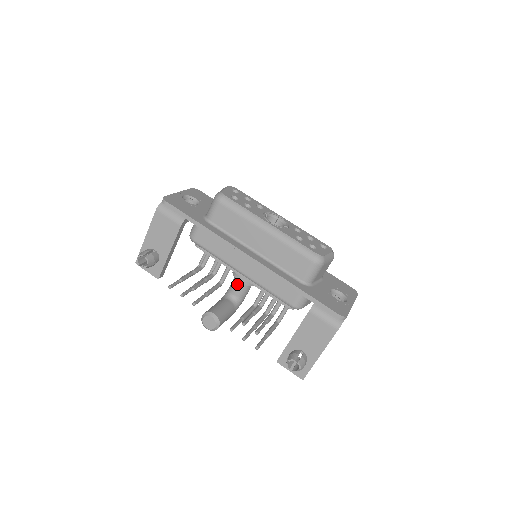
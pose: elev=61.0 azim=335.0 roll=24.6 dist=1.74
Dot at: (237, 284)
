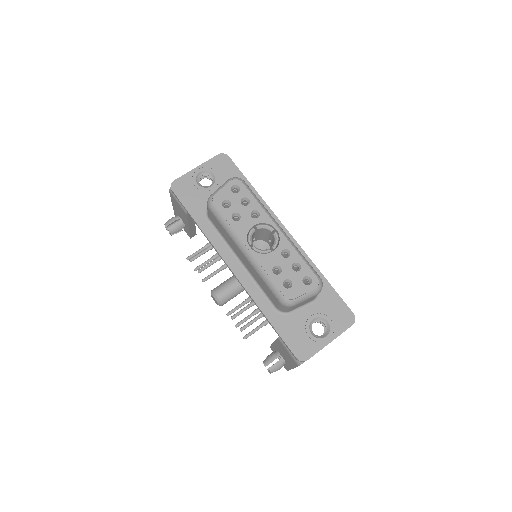
Dot at: occluded
